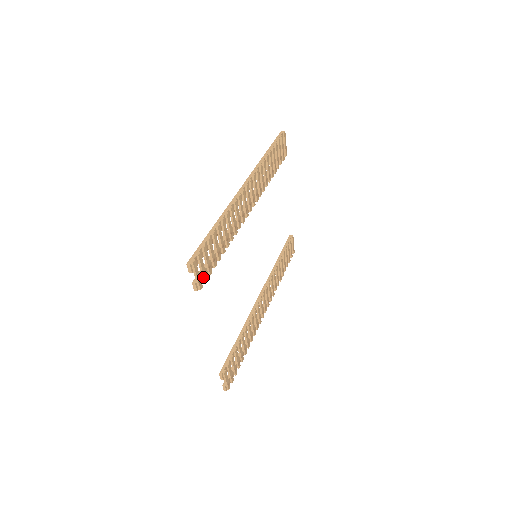
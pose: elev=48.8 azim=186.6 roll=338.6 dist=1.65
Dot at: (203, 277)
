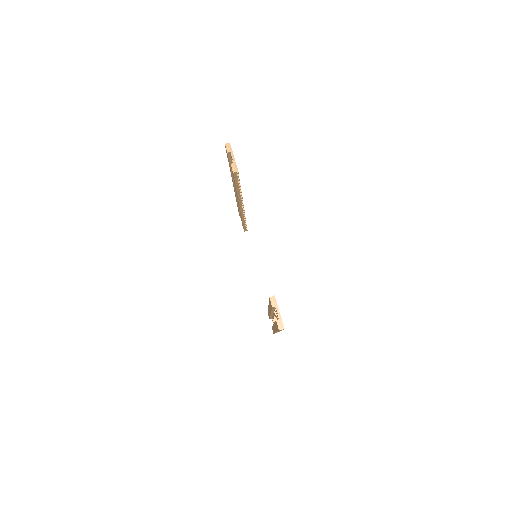
Dot at: occluded
